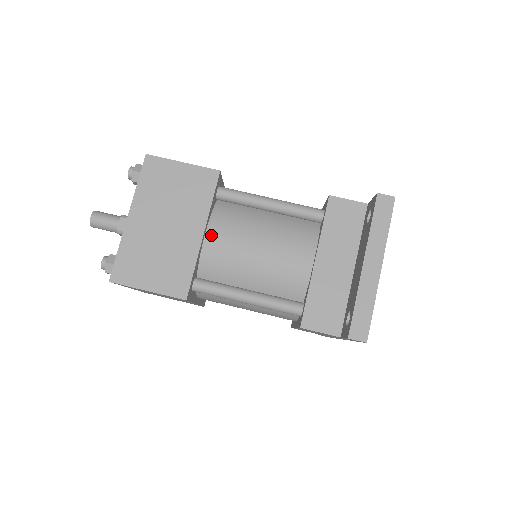
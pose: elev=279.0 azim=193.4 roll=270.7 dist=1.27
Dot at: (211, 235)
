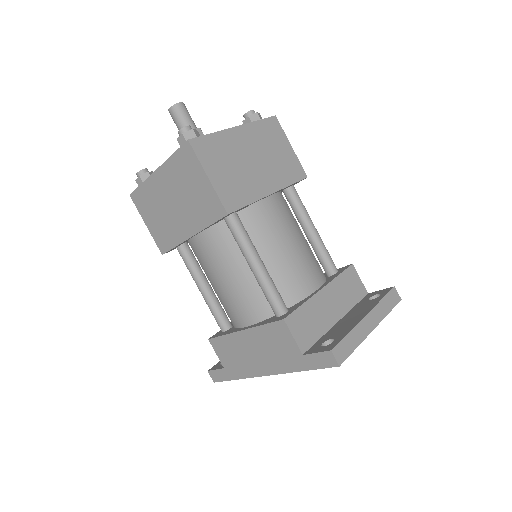
Dot at: (271, 201)
